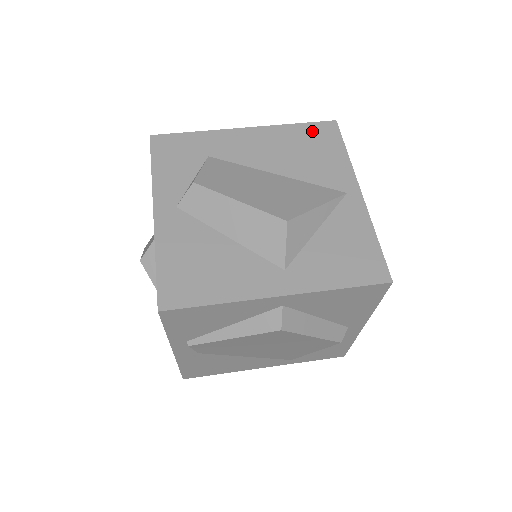
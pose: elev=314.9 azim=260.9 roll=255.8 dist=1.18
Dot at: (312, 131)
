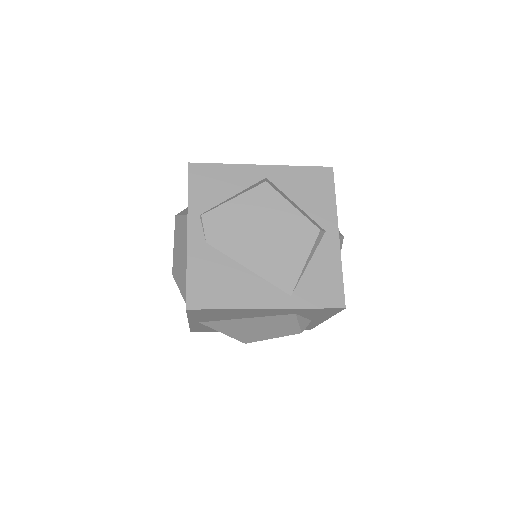
Dot at: occluded
